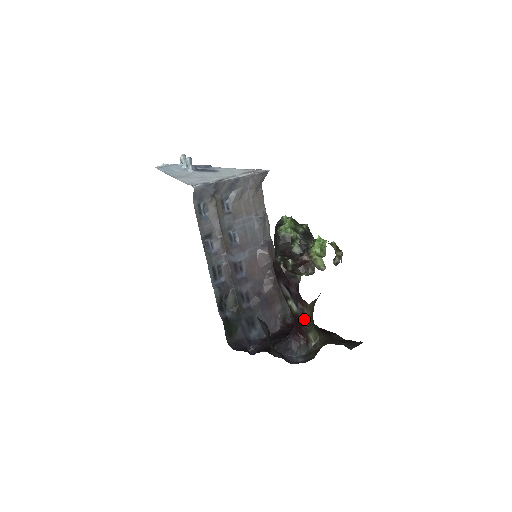
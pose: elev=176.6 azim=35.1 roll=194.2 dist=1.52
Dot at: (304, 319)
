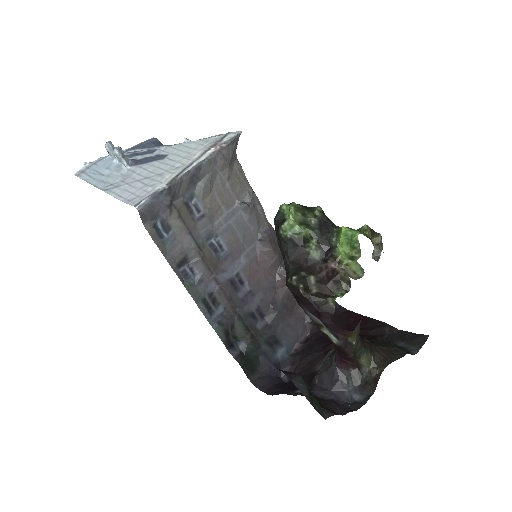
Dot at: (350, 348)
